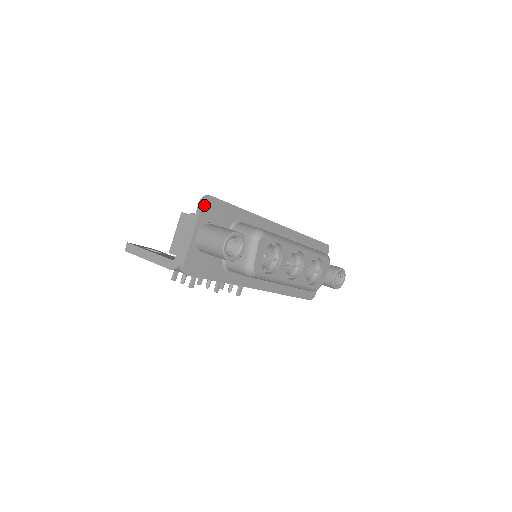
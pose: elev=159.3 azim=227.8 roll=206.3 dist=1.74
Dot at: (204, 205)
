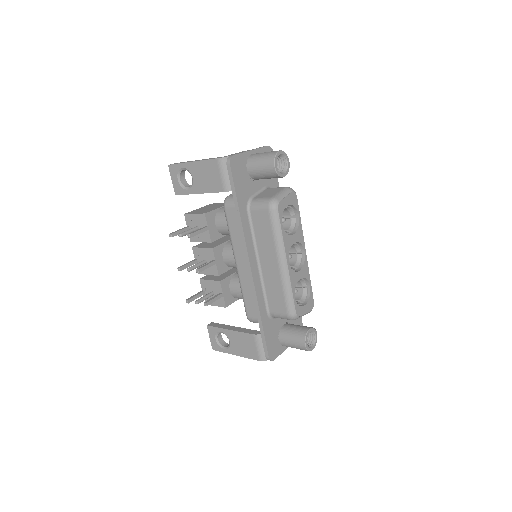
Dot at: (267, 148)
